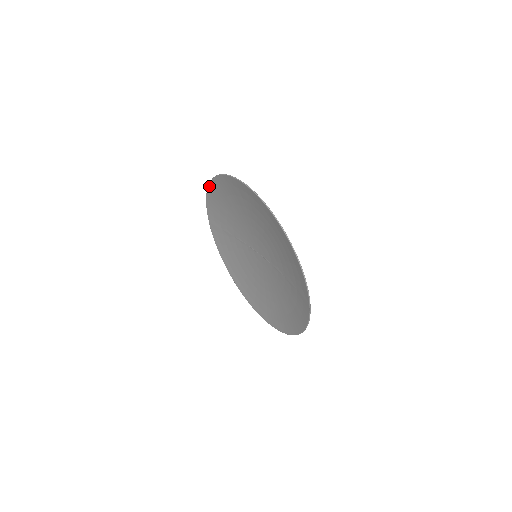
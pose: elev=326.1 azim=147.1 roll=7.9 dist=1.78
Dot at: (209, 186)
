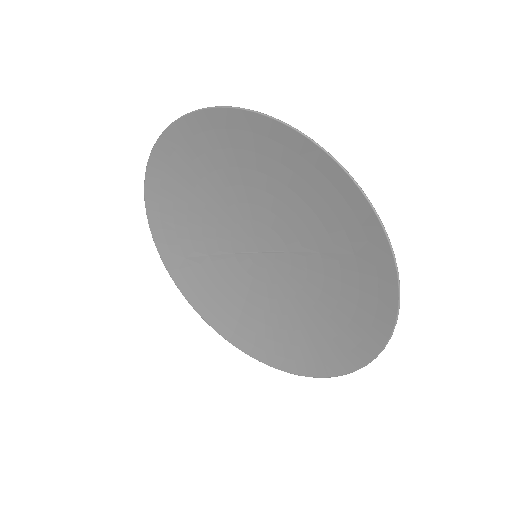
Dot at: (146, 185)
